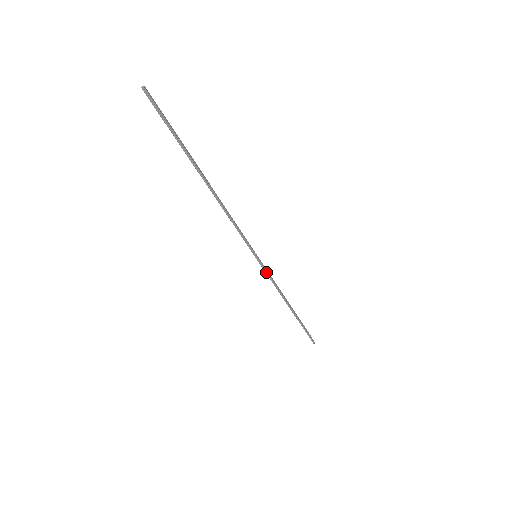
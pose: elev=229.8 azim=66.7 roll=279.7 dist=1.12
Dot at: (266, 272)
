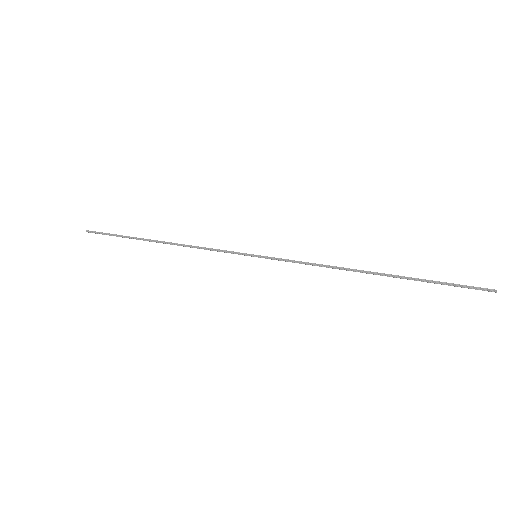
Dot at: occluded
